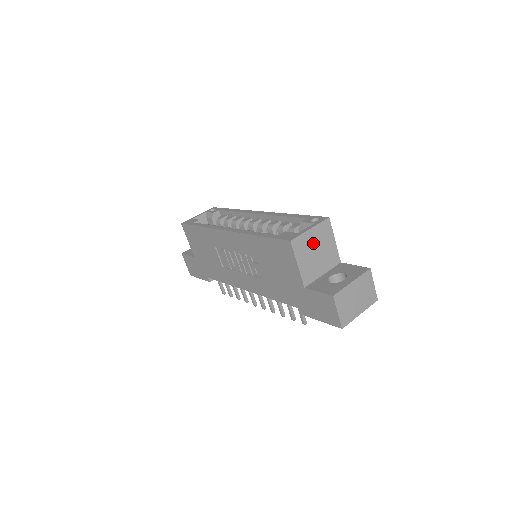
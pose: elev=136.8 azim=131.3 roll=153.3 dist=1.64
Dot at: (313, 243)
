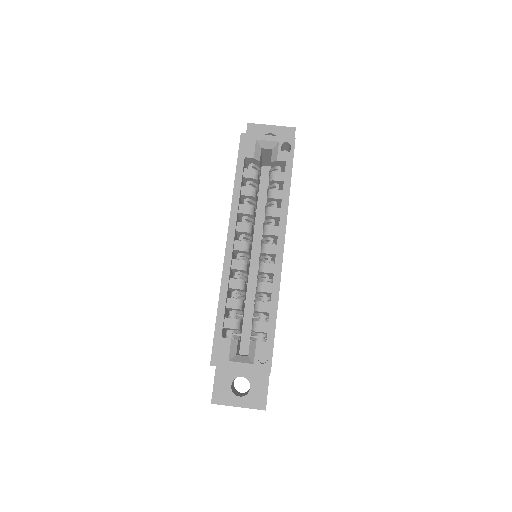
Dot at: occluded
